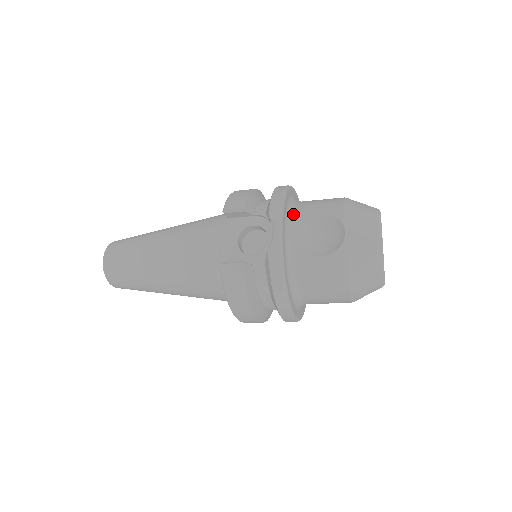
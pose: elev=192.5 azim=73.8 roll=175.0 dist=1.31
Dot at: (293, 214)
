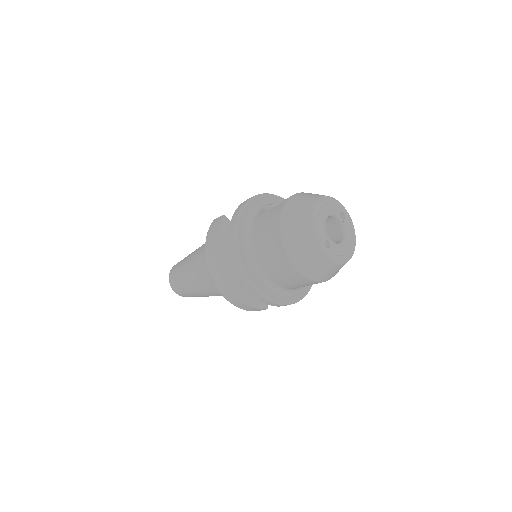
Dot at: occluded
